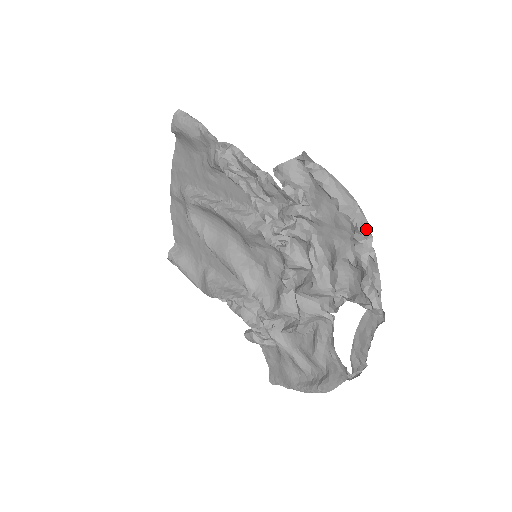
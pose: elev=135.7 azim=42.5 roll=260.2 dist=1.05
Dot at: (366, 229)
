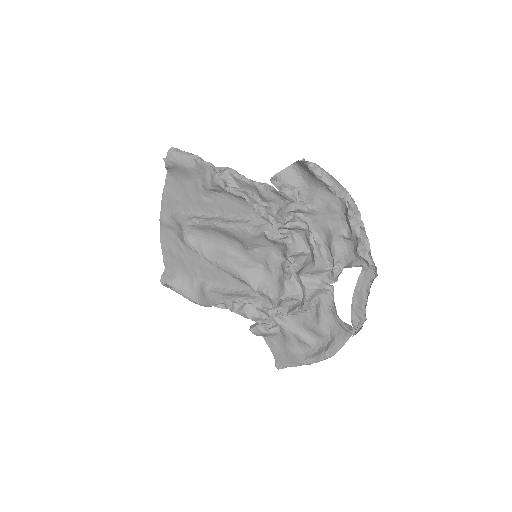
Dot at: (355, 207)
